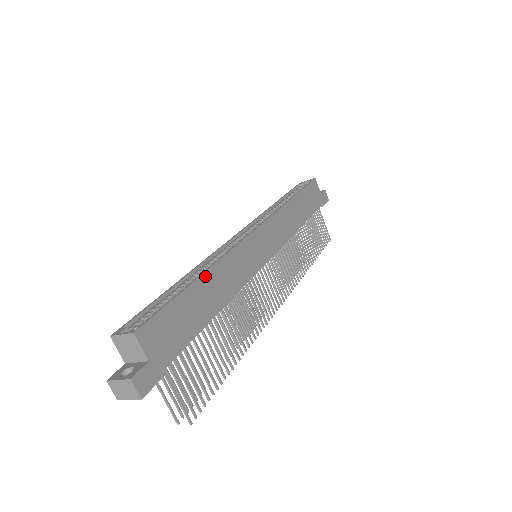
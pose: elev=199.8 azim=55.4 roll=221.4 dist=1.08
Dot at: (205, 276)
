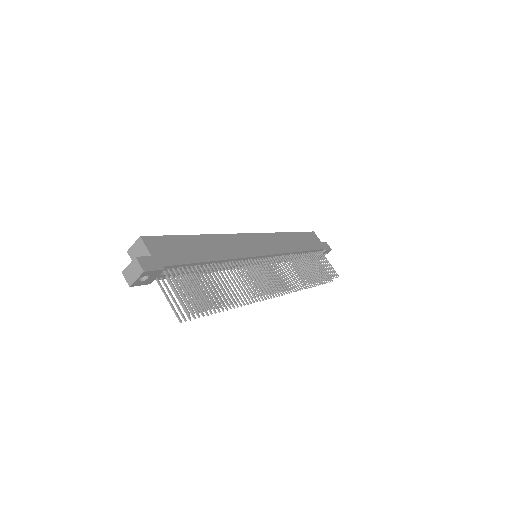
Dot at: (202, 237)
